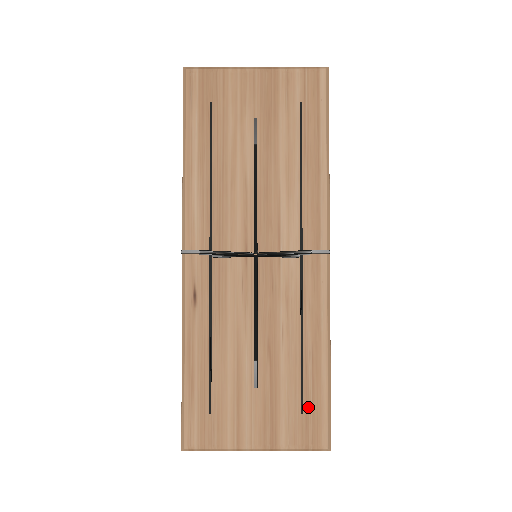
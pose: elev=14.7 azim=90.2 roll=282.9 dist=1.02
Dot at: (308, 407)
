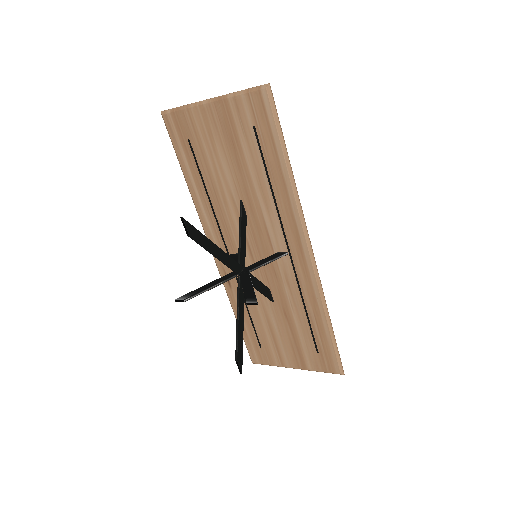
Dot at: (321, 350)
